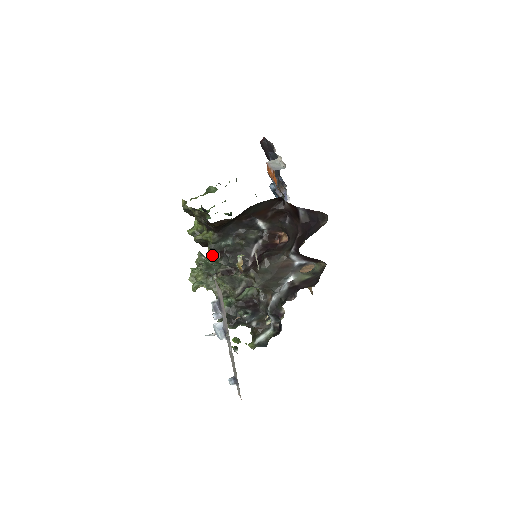
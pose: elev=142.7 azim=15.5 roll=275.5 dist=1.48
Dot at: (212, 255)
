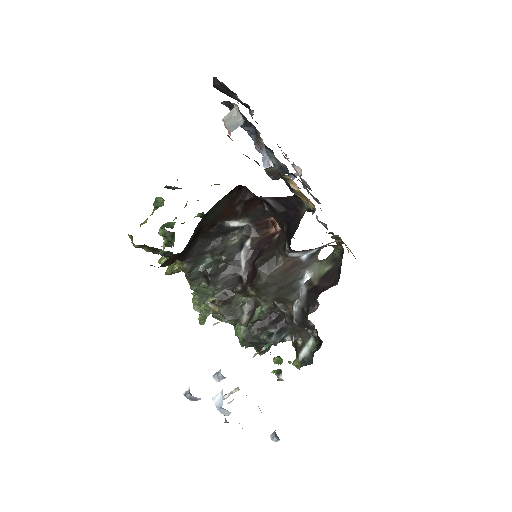
Dot at: (196, 285)
